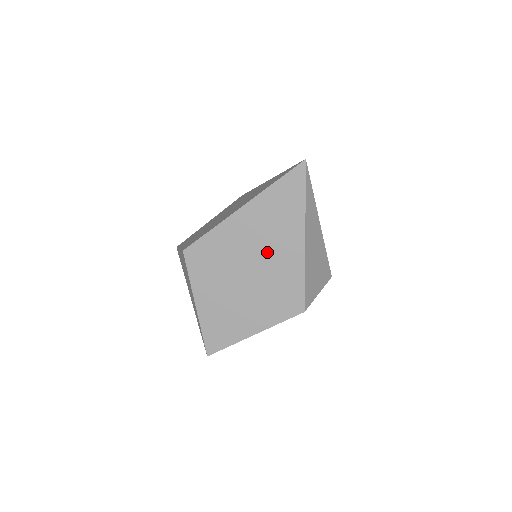
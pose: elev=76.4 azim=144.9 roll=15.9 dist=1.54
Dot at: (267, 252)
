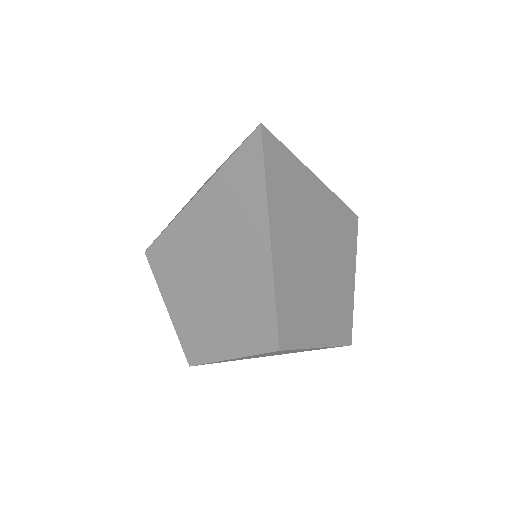
Dot at: (313, 234)
